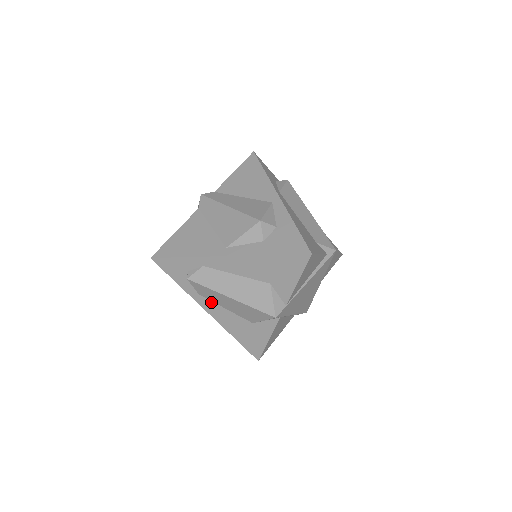
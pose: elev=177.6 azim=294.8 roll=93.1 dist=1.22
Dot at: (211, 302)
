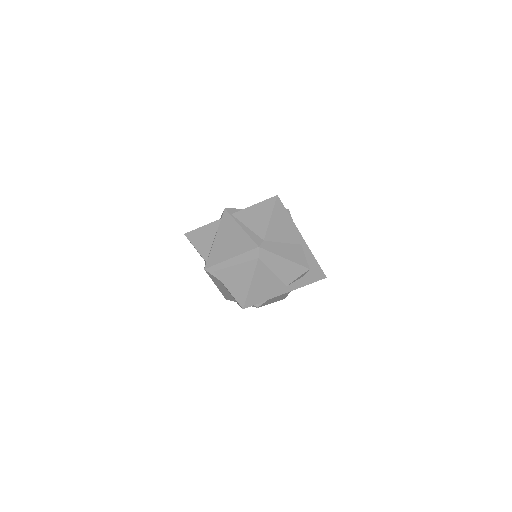
Dot at: occluded
